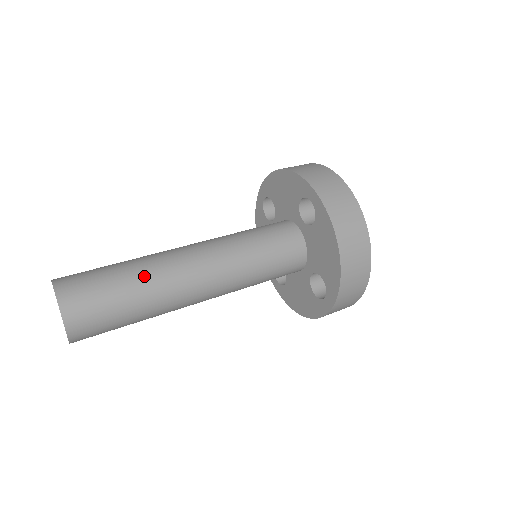
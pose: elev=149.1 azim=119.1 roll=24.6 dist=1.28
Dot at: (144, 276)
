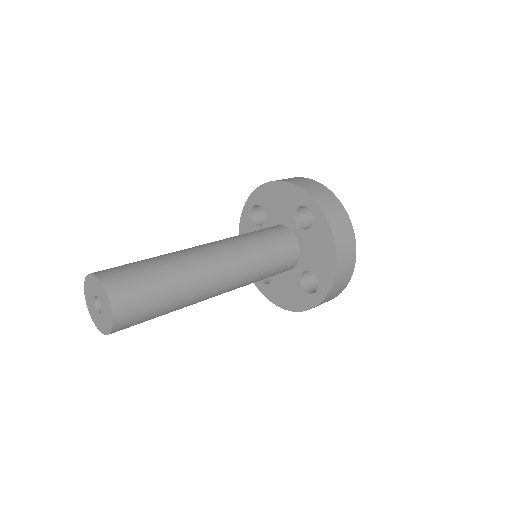
Dot at: (178, 270)
